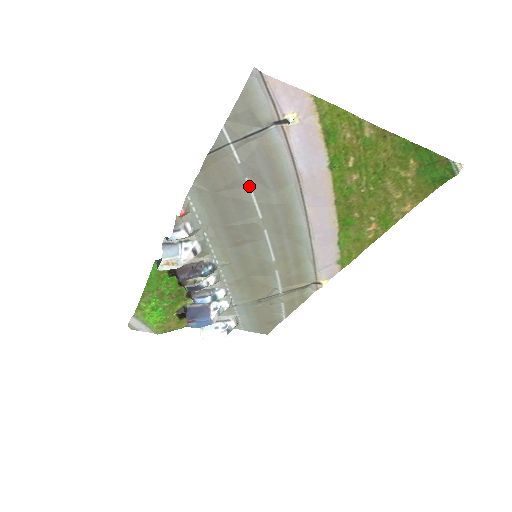
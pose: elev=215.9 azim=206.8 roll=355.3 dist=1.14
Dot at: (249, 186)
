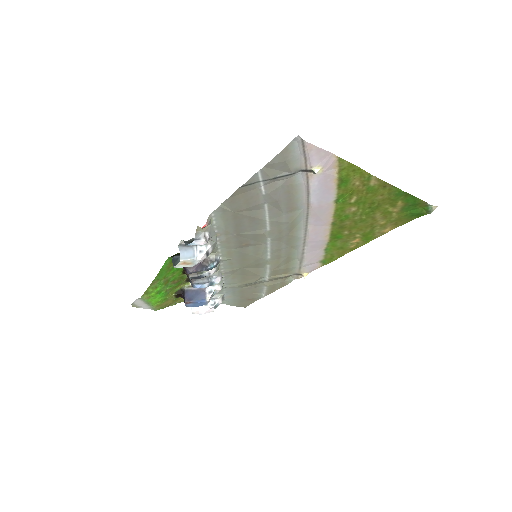
Dot at: (266, 209)
